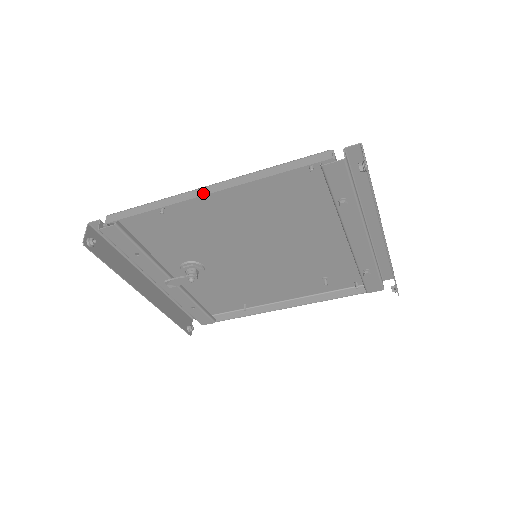
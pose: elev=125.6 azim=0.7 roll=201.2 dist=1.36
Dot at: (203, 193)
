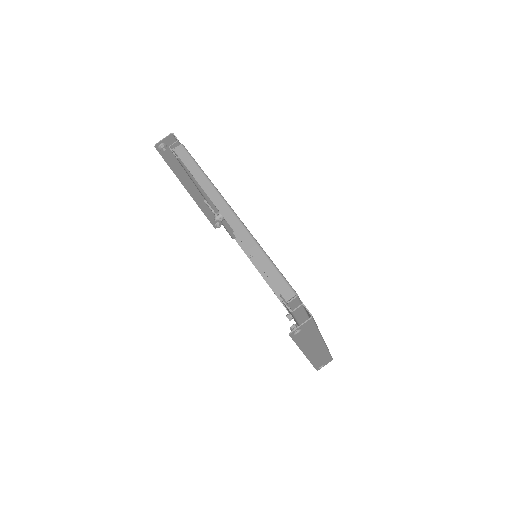
Dot at: (222, 211)
